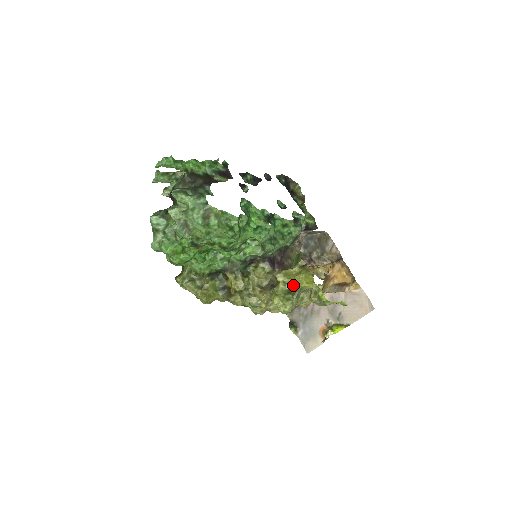
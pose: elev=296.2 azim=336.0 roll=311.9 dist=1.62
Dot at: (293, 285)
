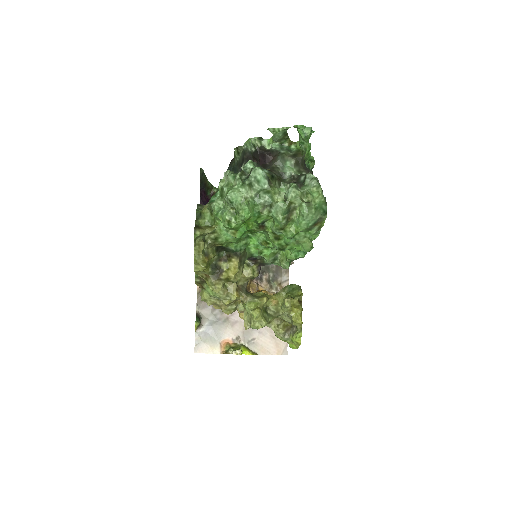
Dot at: (286, 313)
